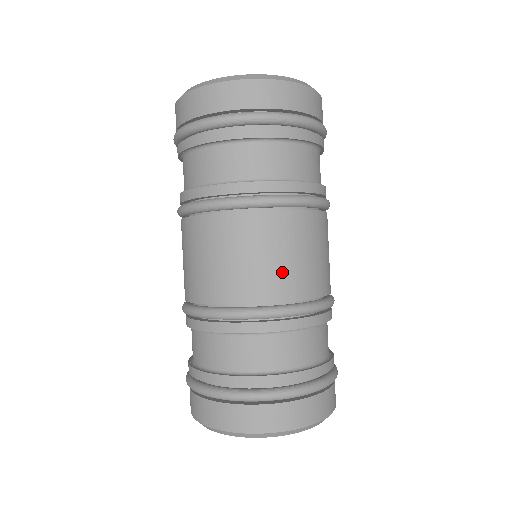
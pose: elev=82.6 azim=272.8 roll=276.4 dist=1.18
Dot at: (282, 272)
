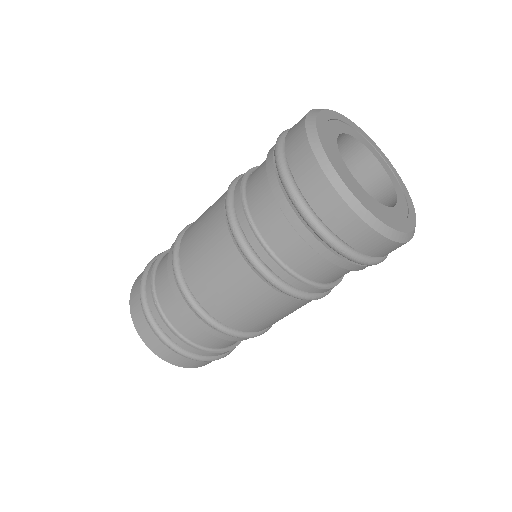
Dot at: (252, 320)
